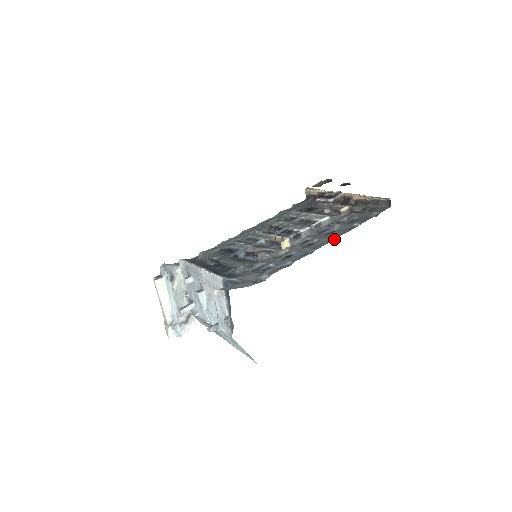
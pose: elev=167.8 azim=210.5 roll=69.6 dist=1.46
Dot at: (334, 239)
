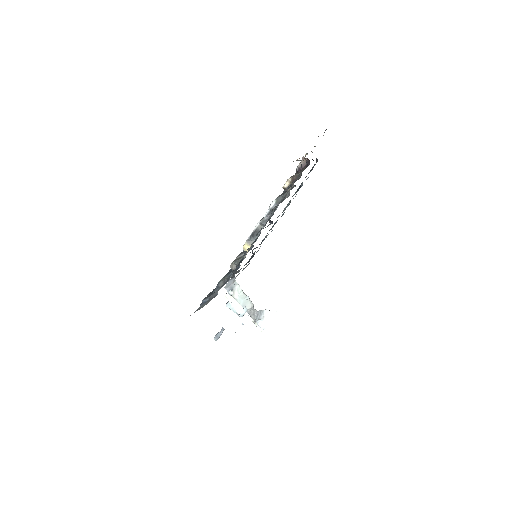
Dot at: occluded
